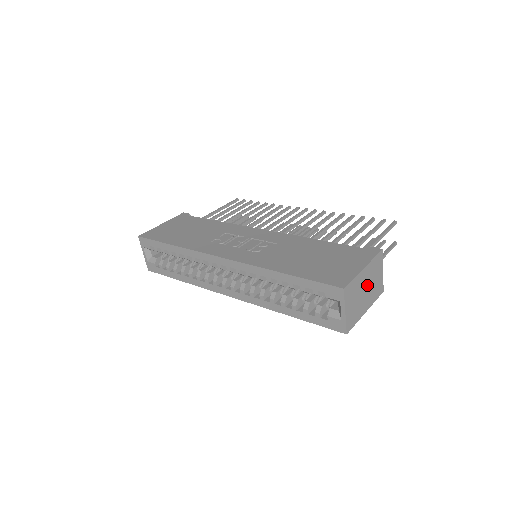
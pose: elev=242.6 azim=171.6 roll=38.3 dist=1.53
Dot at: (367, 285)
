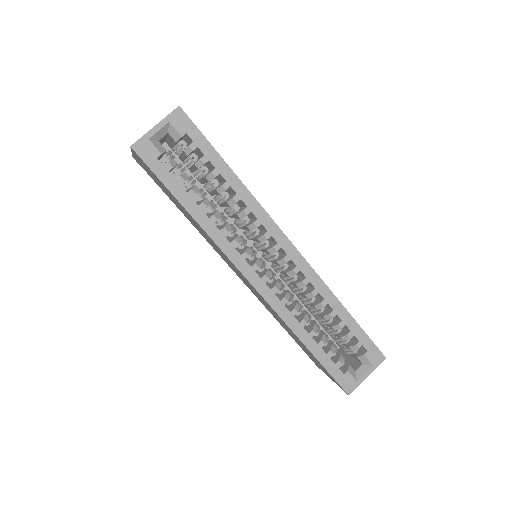
Dot at: occluded
